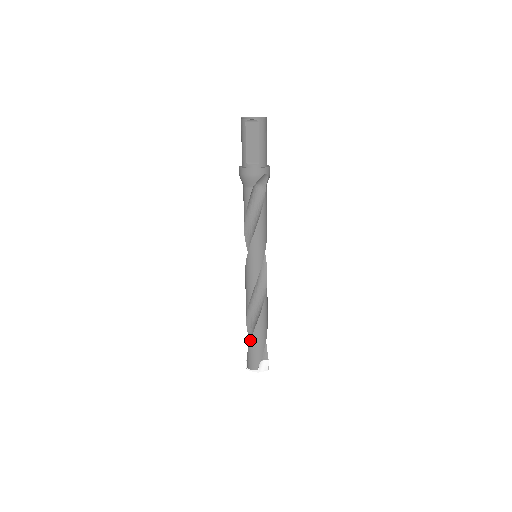
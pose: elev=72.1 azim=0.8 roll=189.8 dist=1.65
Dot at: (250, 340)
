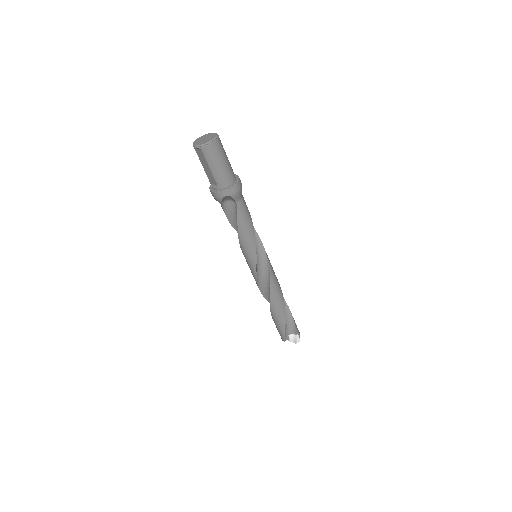
Dot at: occluded
